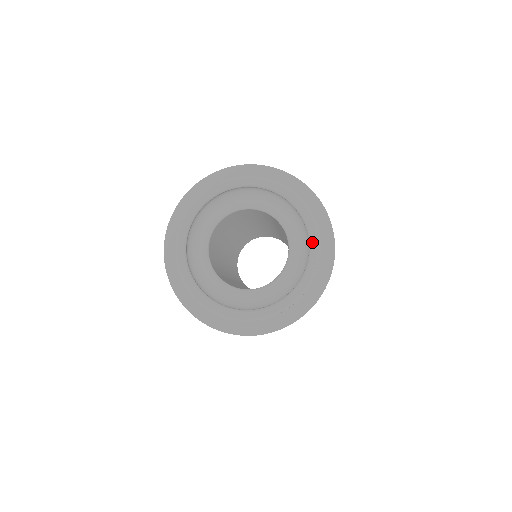
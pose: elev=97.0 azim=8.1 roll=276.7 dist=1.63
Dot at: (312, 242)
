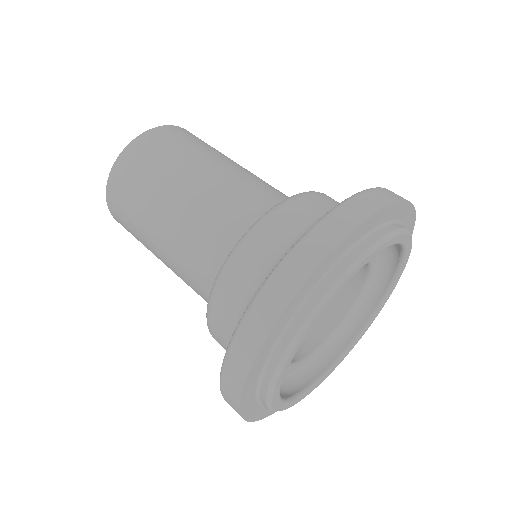
Dot at: (382, 307)
